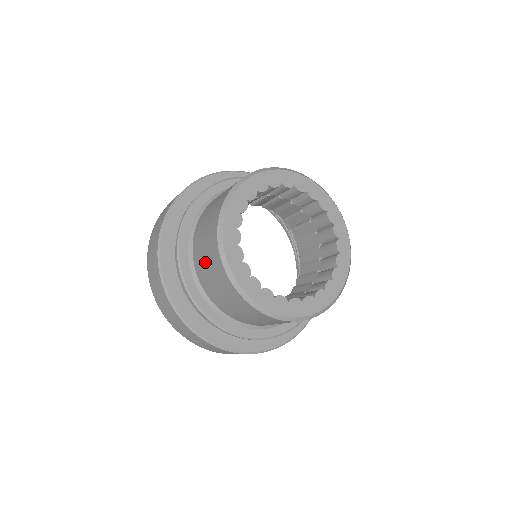
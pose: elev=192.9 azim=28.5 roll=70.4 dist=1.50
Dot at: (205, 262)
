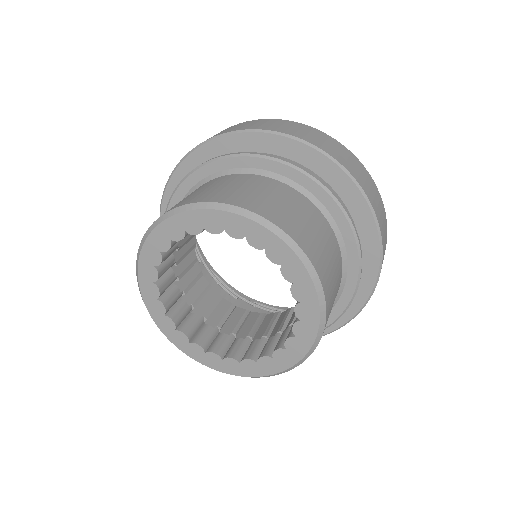
Dot at: occluded
